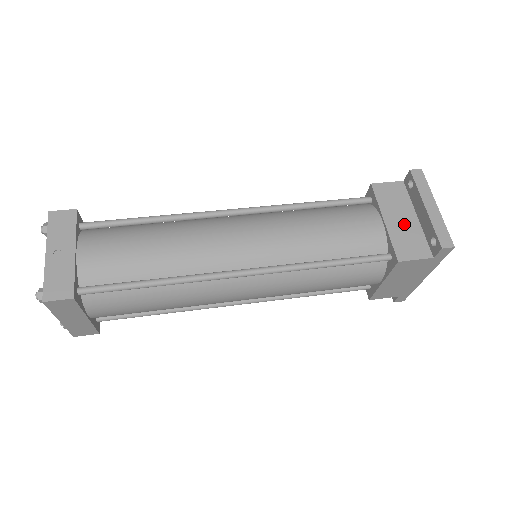
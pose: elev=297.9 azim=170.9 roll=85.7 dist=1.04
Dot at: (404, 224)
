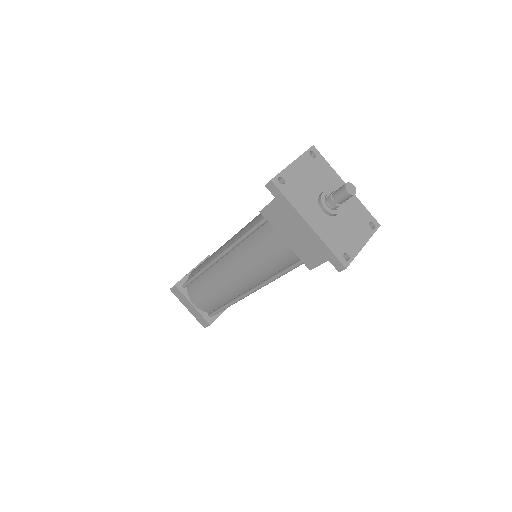
Dot at: occluded
